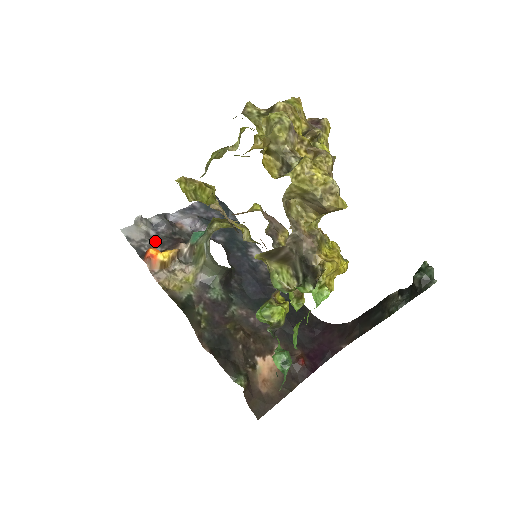
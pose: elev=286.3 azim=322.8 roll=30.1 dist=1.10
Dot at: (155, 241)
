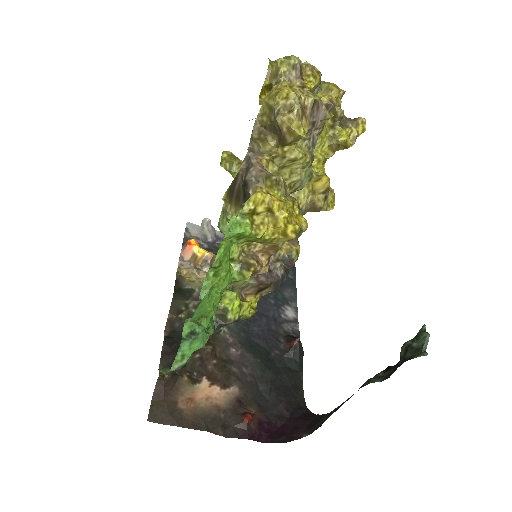
Dot at: (206, 245)
